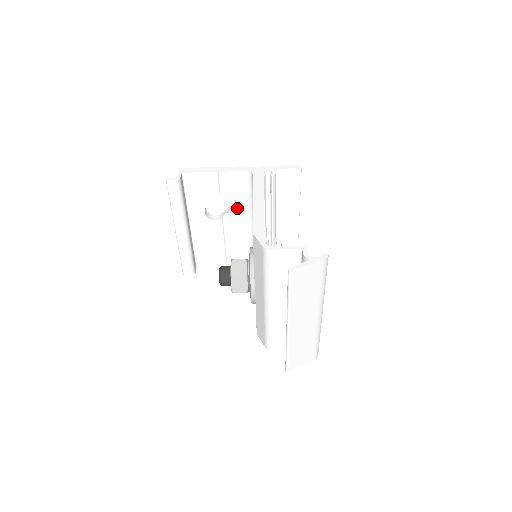
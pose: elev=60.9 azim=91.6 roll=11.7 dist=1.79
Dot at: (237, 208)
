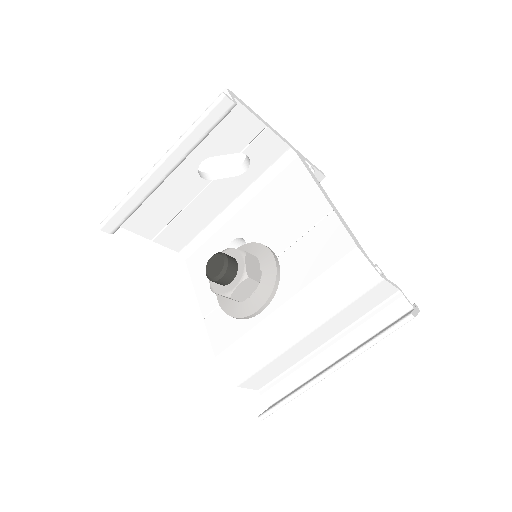
Dot at: (238, 179)
